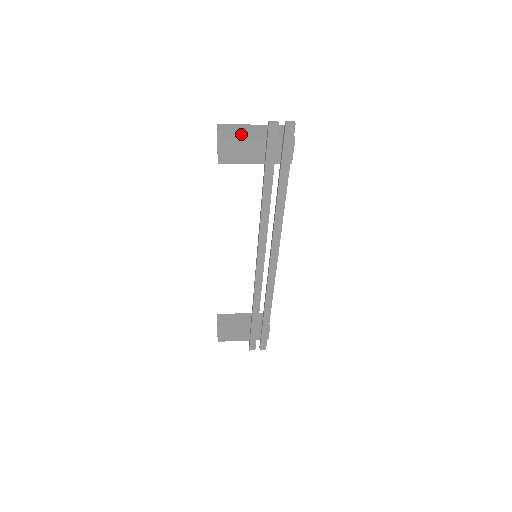
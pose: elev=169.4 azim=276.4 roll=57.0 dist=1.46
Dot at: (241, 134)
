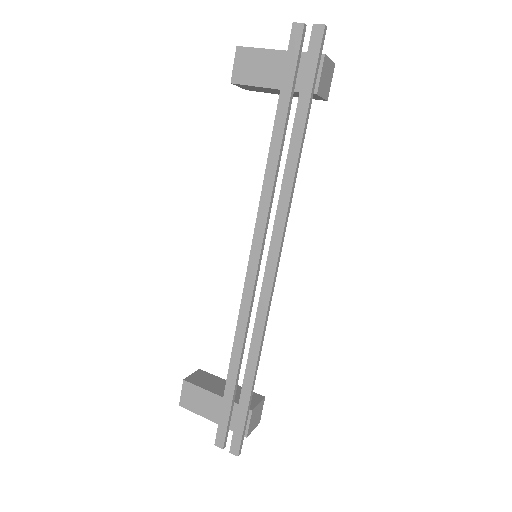
Dot at: occluded
